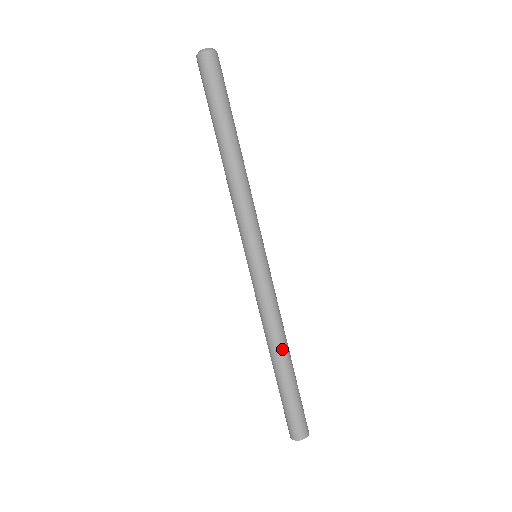
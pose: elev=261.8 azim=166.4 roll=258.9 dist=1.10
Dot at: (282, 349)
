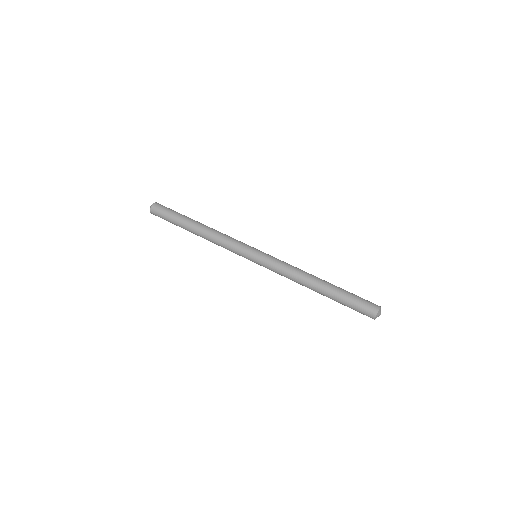
Dot at: (313, 280)
